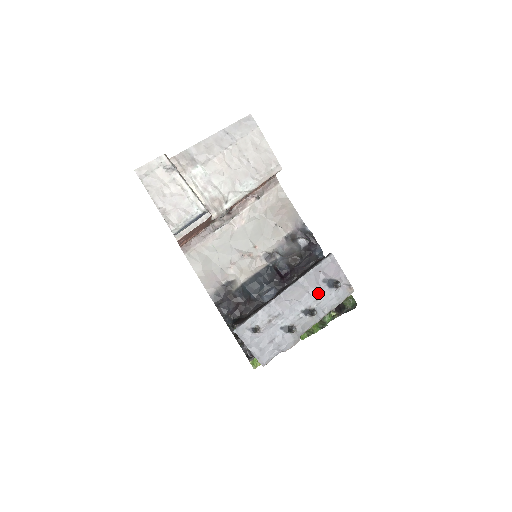
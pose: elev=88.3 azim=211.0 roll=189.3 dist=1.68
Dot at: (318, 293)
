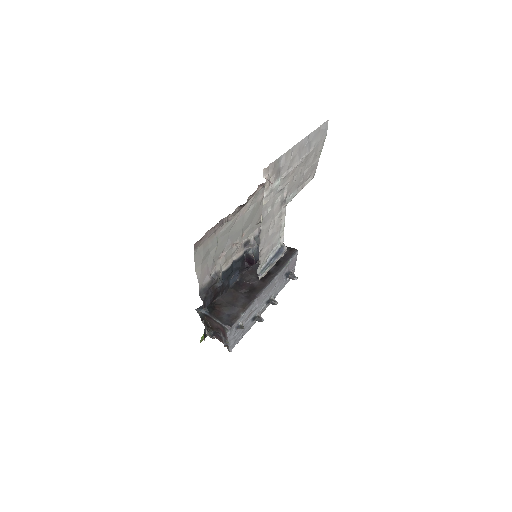
Dot at: (279, 284)
